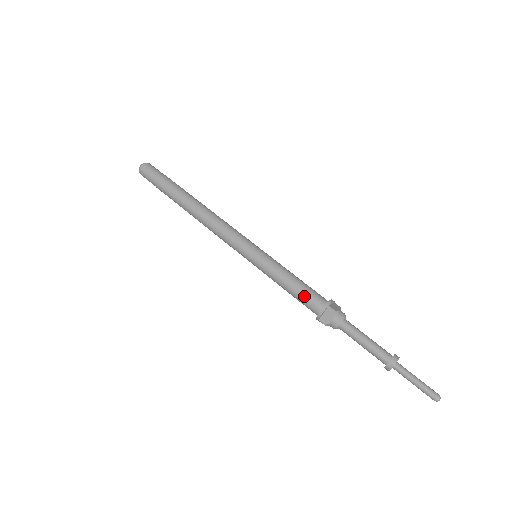
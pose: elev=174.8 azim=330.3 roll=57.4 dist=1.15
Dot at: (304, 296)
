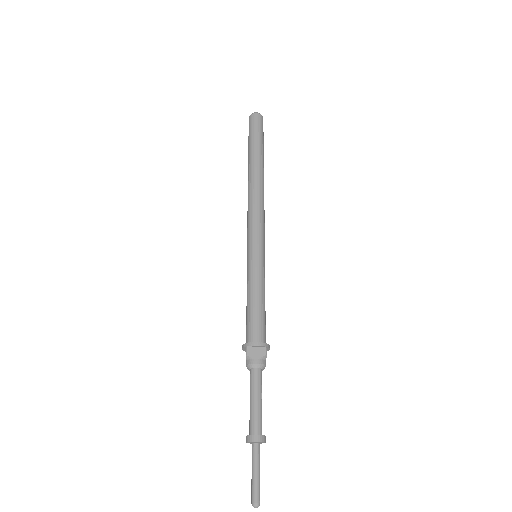
Dot at: (246, 322)
